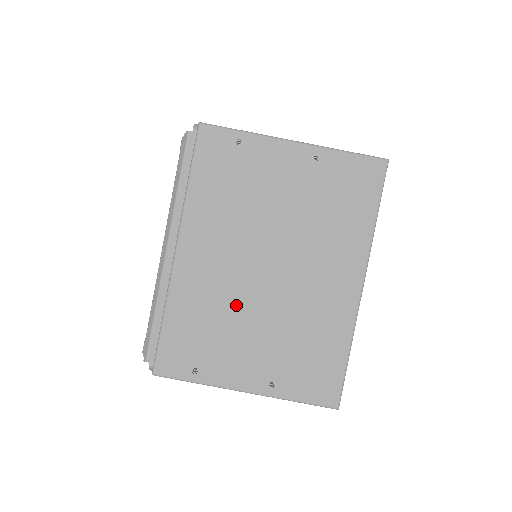
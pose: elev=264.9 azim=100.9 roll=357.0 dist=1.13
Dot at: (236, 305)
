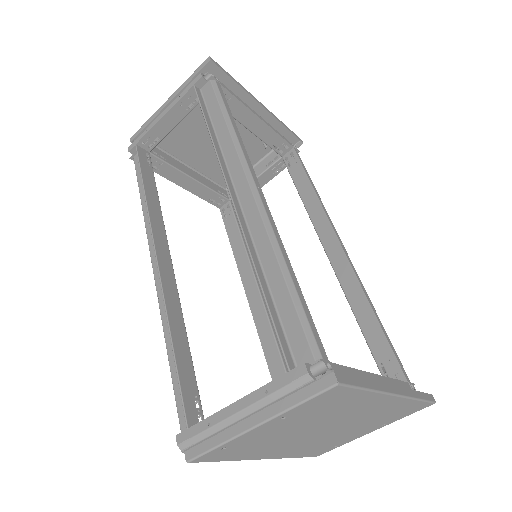
Dot at: (325, 439)
